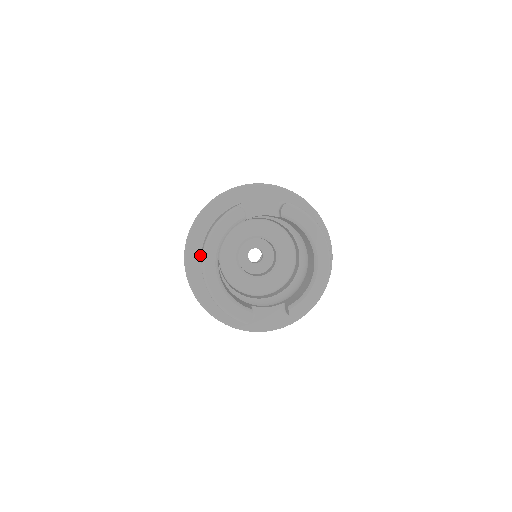
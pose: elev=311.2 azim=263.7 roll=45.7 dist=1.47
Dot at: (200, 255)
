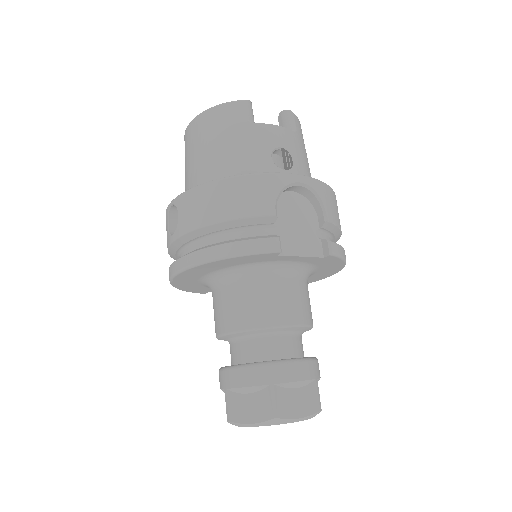
Dot at: occluded
